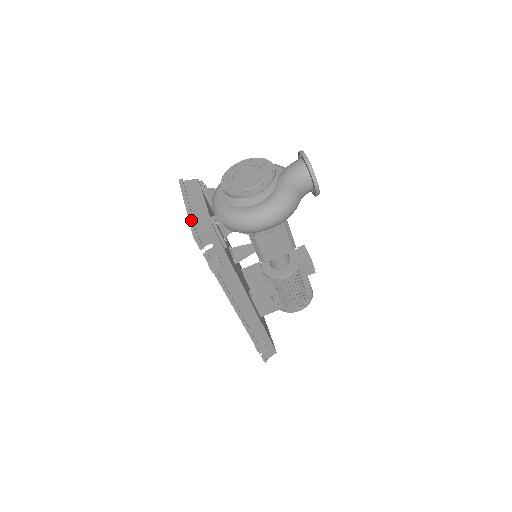
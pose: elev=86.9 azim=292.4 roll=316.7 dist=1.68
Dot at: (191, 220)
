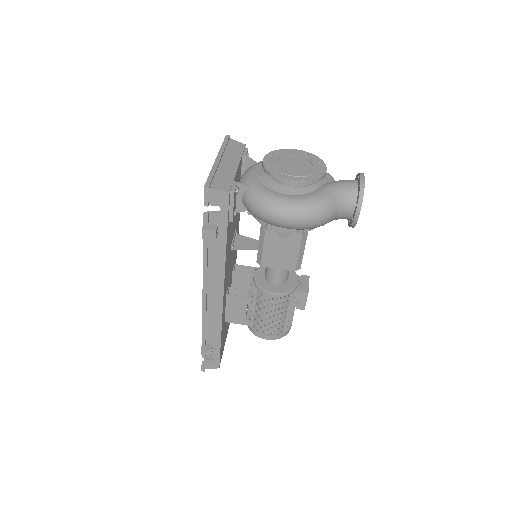
Dot at: (213, 172)
